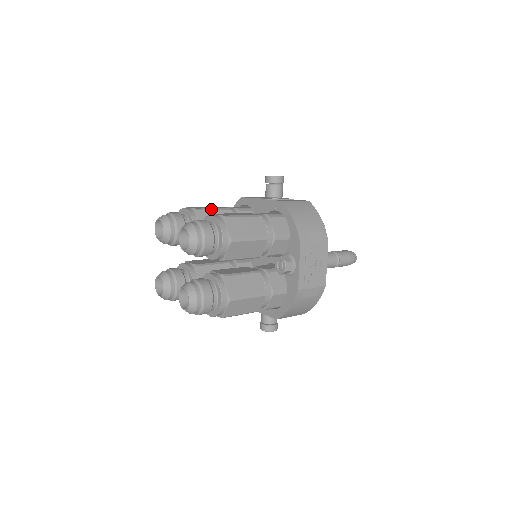
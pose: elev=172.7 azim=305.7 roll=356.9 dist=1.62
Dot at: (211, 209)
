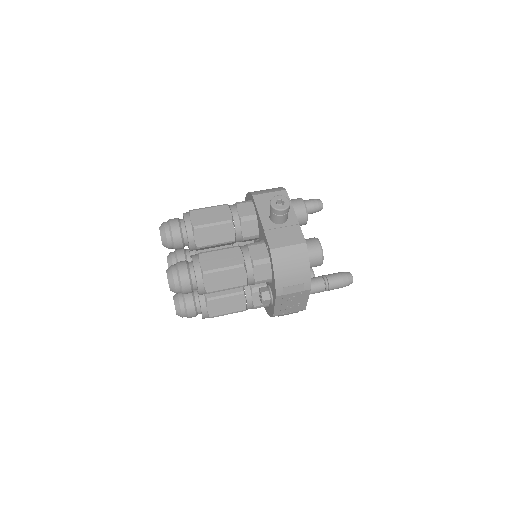
Dot at: (210, 225)
